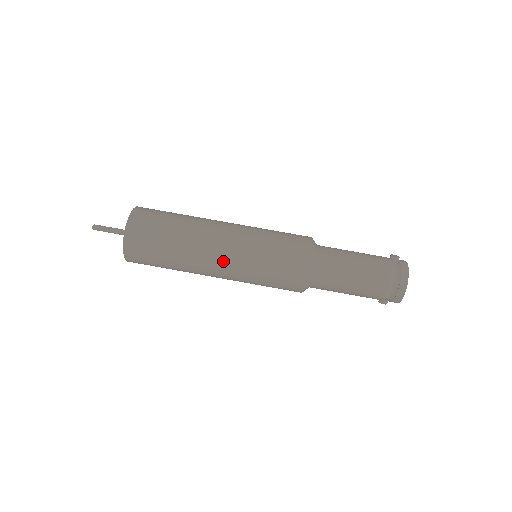
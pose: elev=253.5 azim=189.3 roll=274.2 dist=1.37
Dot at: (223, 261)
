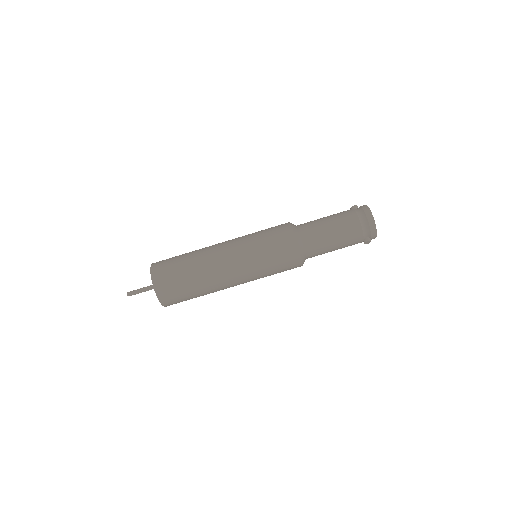
Dot at: (230, 257)
